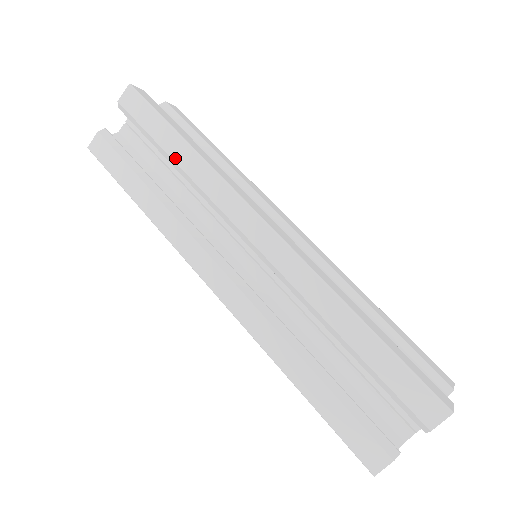
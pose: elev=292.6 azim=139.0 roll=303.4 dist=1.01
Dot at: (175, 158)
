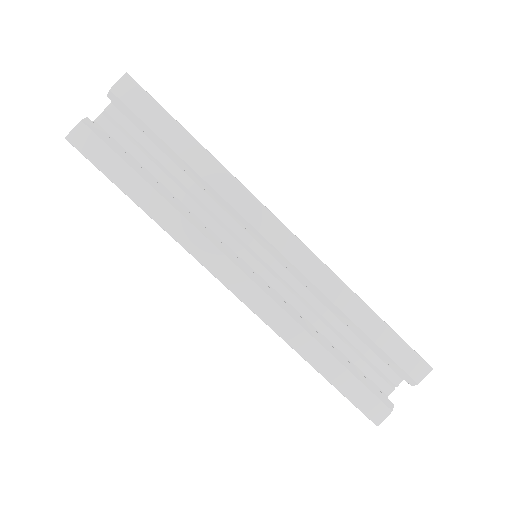
Dot at: occluded
